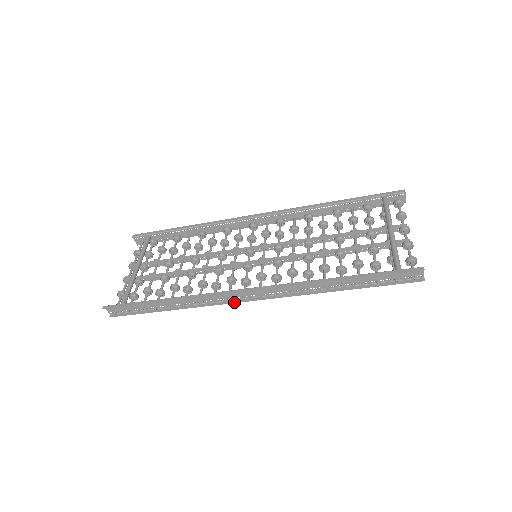
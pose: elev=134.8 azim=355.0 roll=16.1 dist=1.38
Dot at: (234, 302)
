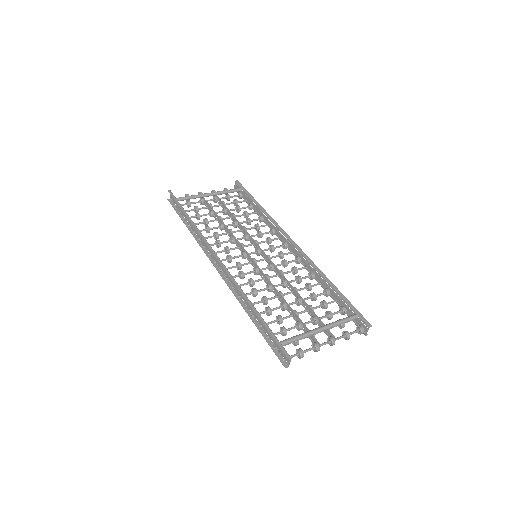
Dot at: (210, 259)
